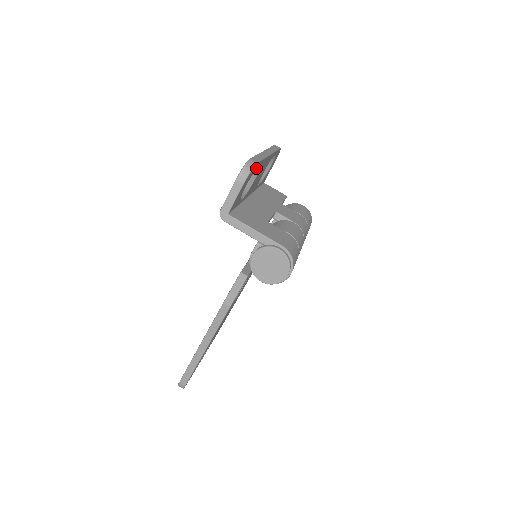
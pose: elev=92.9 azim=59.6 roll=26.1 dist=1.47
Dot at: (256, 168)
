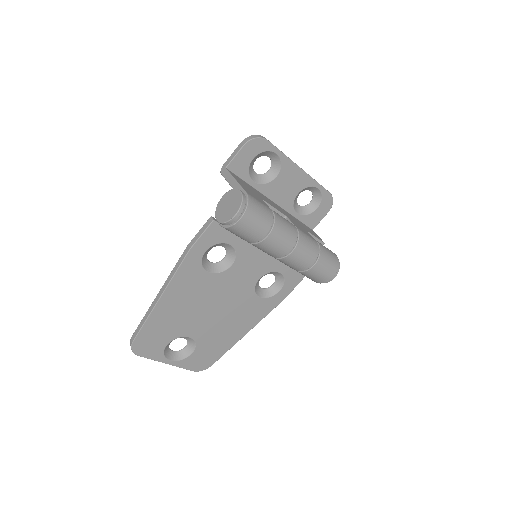
Dot at: (269, 150)
